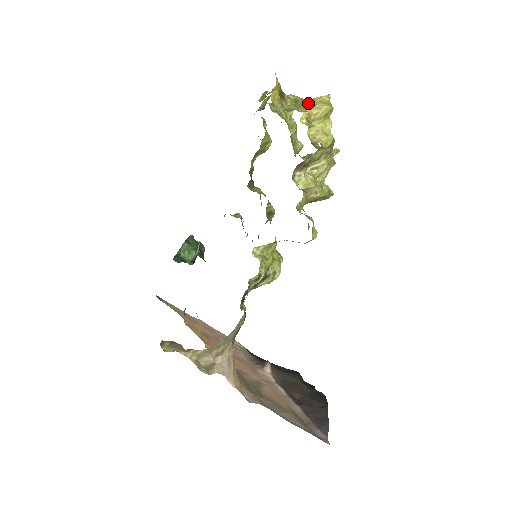
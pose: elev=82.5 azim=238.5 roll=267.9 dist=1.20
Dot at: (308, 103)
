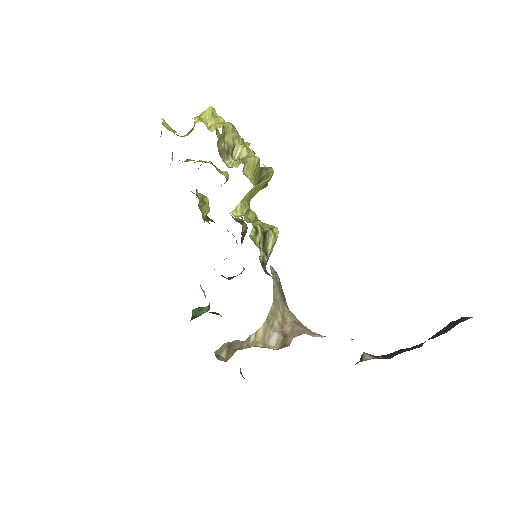
Dot at: occluded
